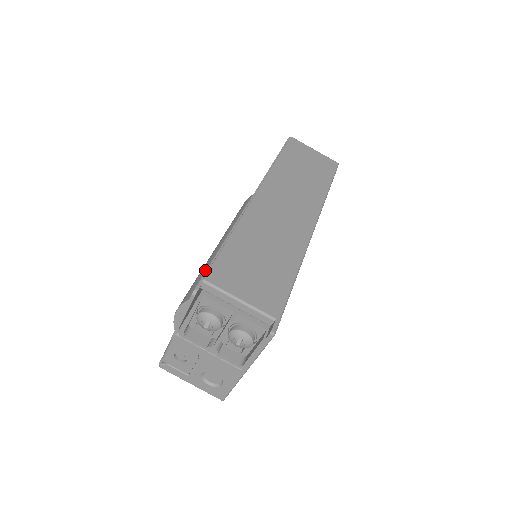
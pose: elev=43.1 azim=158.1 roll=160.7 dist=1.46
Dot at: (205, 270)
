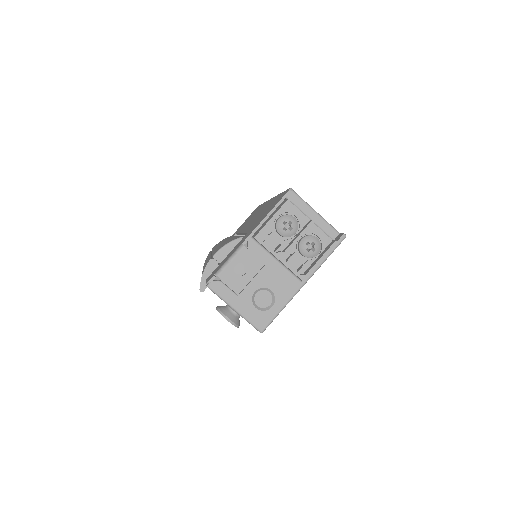
Dot at: occluded
